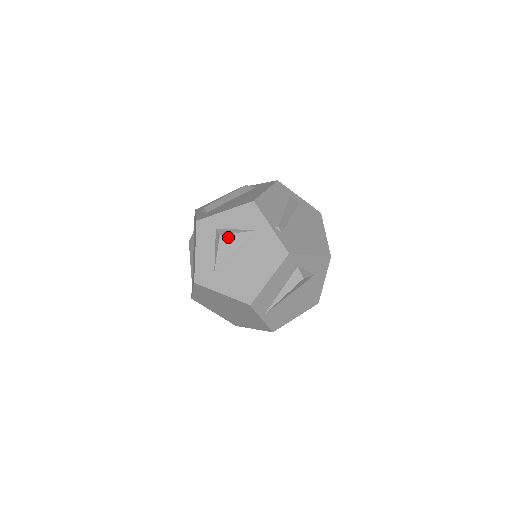
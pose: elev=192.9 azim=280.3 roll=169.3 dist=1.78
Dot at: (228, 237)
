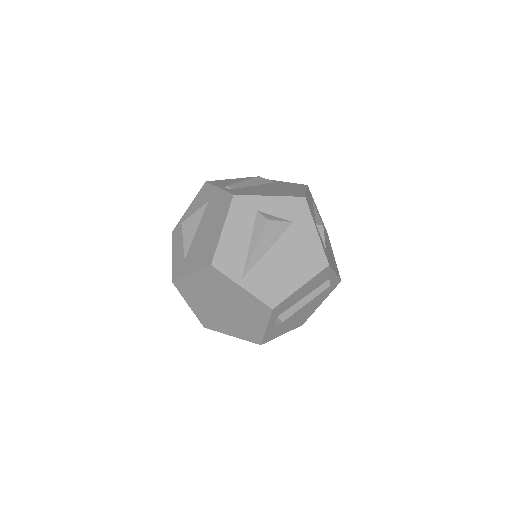
Dot at: (188, 221)
